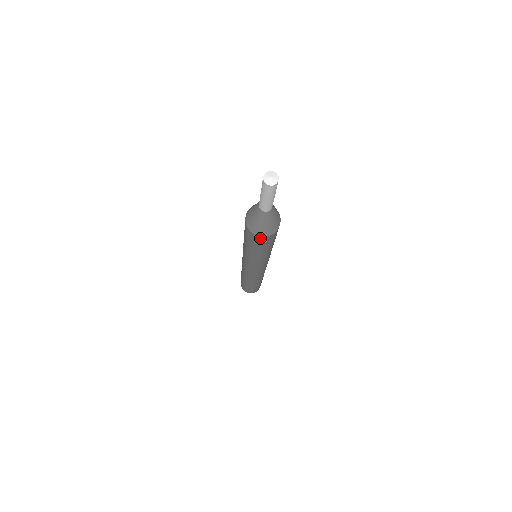
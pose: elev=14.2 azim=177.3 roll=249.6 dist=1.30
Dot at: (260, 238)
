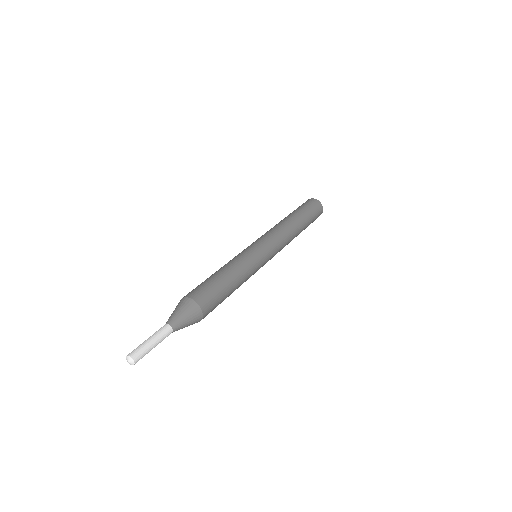
Dot at: occluded
